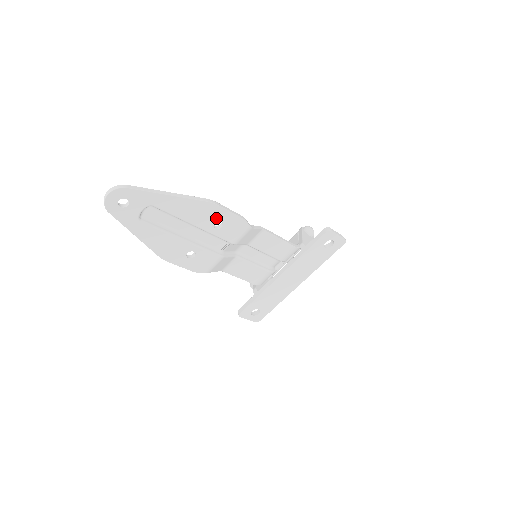
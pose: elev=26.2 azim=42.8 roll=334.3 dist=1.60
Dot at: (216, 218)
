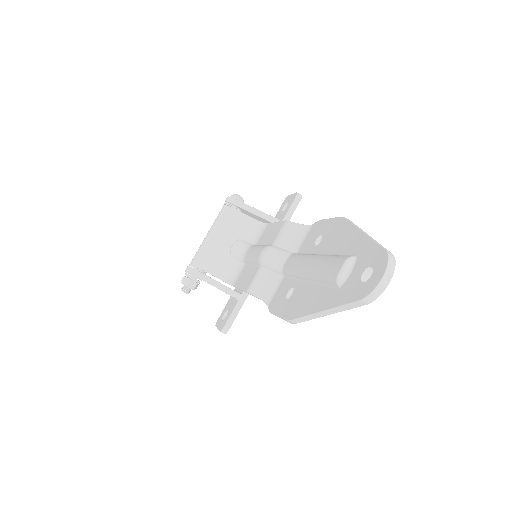
Dot at: occluded
